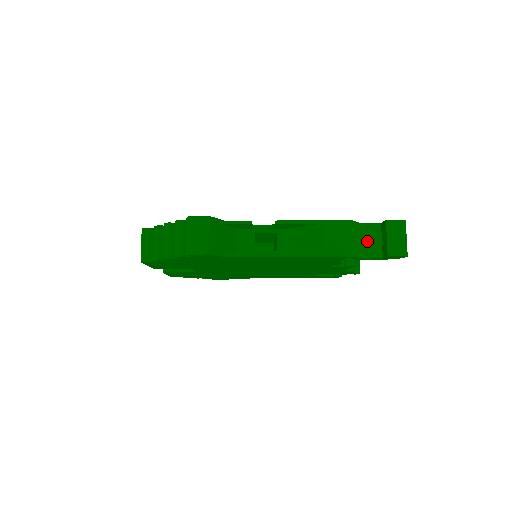
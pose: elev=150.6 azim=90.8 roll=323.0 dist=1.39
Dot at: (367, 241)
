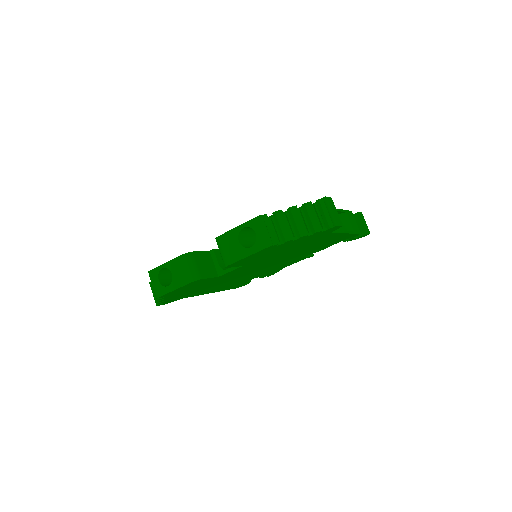
Dot at: occluded
